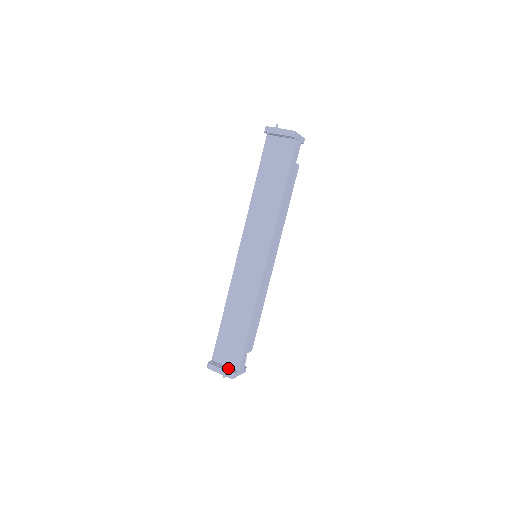
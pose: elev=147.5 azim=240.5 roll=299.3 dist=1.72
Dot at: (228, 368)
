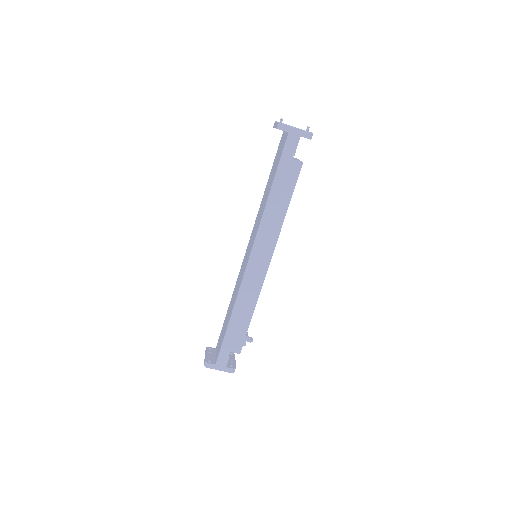
Dot at: (213, 358)
